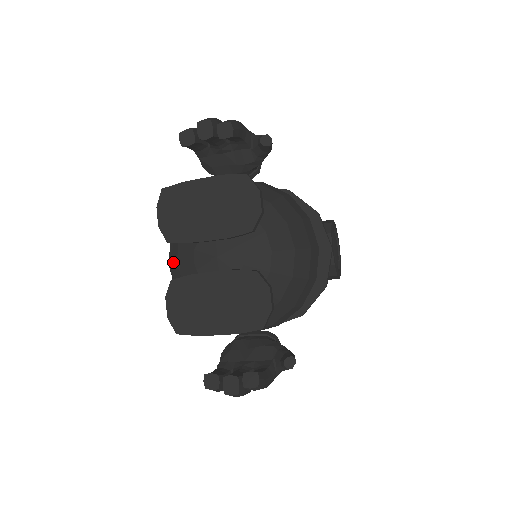
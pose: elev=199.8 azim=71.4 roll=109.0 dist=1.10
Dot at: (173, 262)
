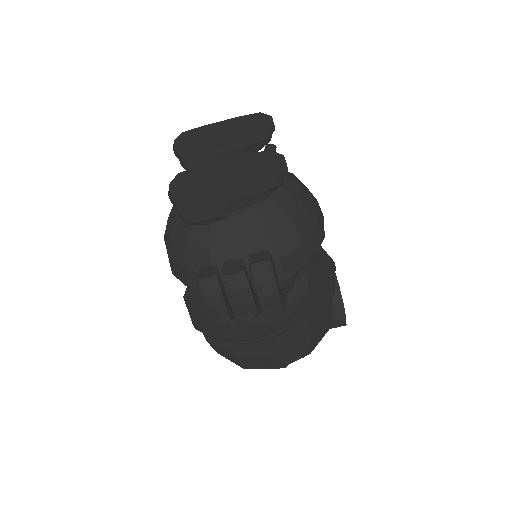
Dot at: (175, 207)
